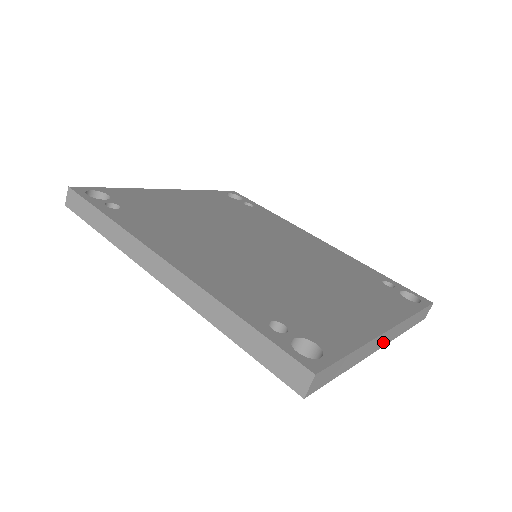
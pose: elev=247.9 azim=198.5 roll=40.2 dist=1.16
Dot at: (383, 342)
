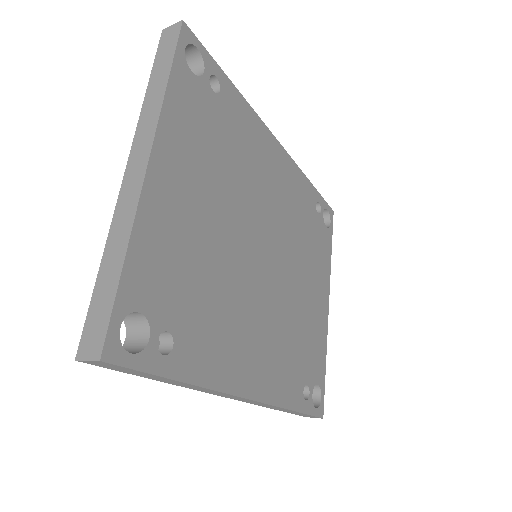
Dot at: occluded
